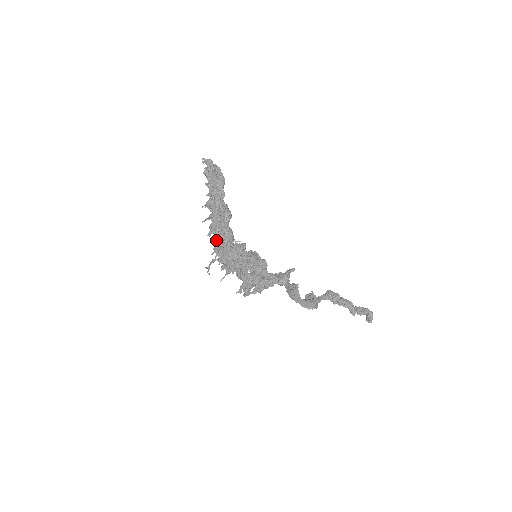
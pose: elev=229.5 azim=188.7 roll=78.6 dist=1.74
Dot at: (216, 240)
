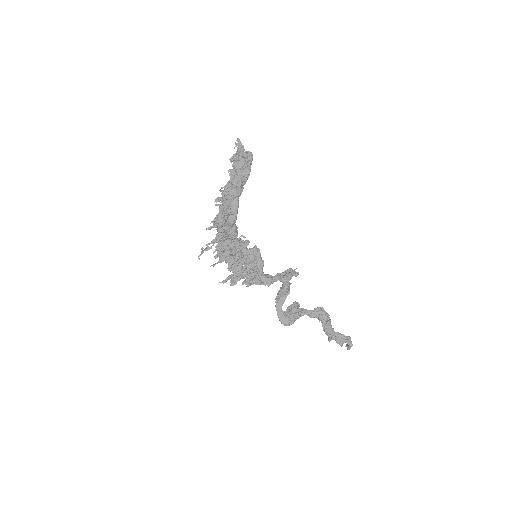
Dot at: occluded
